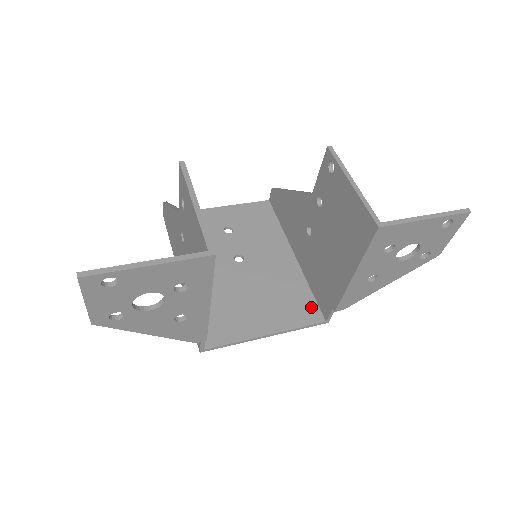
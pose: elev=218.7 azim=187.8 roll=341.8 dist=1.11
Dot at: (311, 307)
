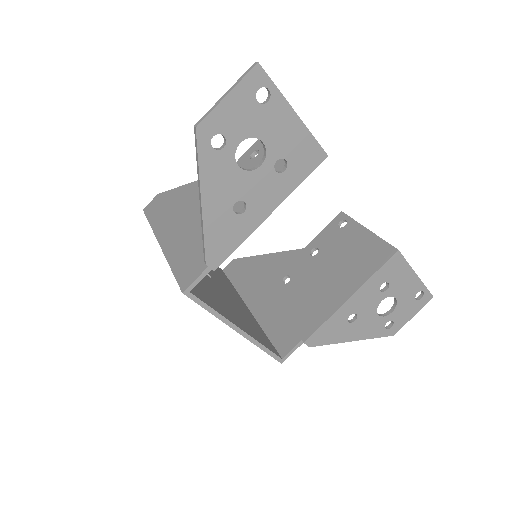
Dot at: (269, 342)
